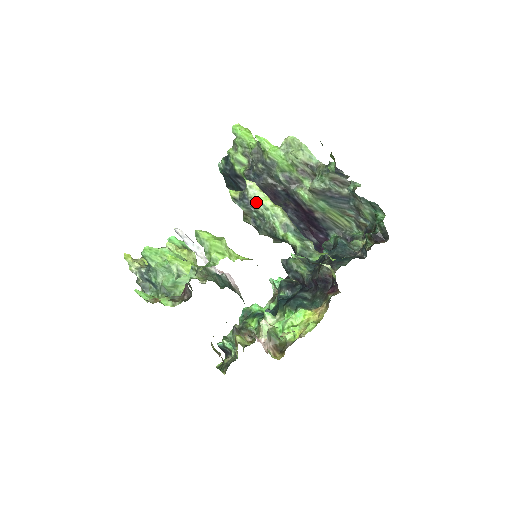
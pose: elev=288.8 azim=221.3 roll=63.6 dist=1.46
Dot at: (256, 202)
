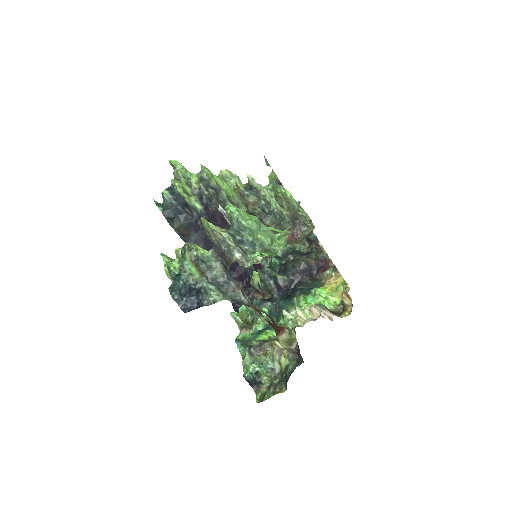
Dot at: (262, 191)
